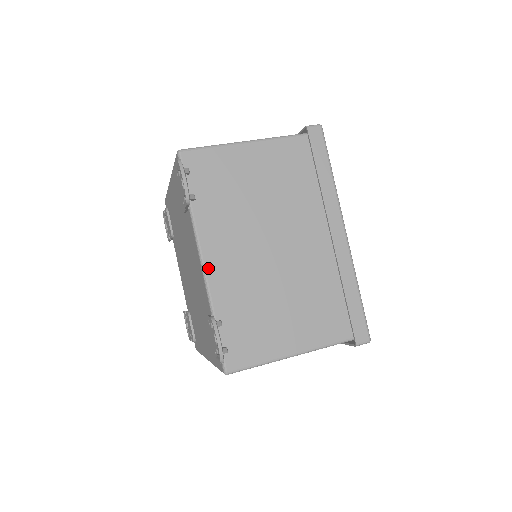
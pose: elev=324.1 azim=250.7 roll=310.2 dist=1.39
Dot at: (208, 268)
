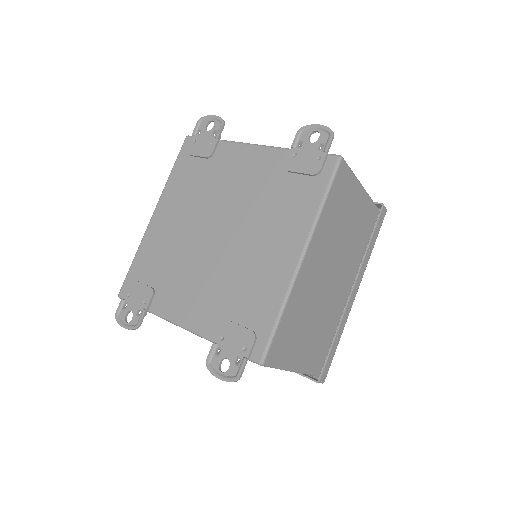
Dot at: (262, 146)
